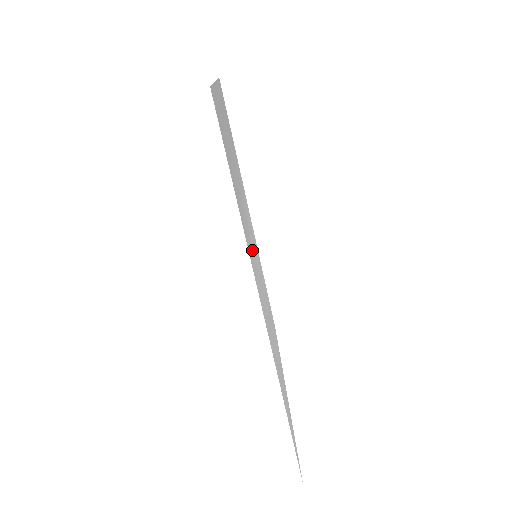
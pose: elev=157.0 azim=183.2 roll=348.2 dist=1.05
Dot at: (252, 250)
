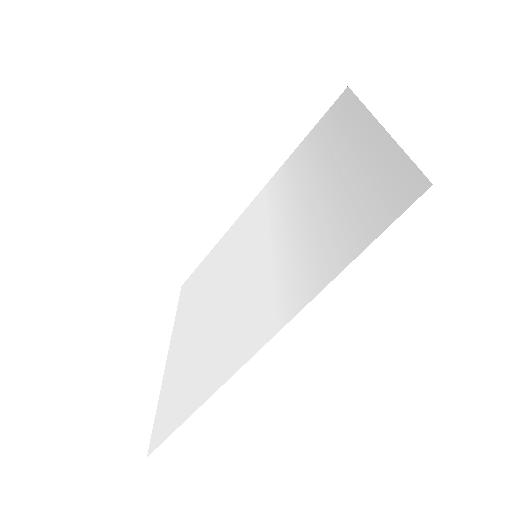
Dot at: (279, 268)
